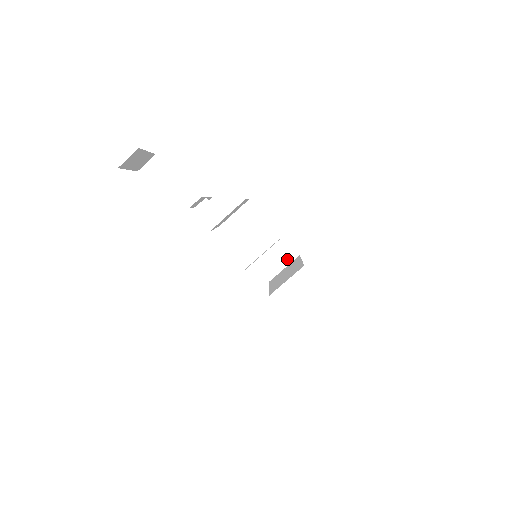
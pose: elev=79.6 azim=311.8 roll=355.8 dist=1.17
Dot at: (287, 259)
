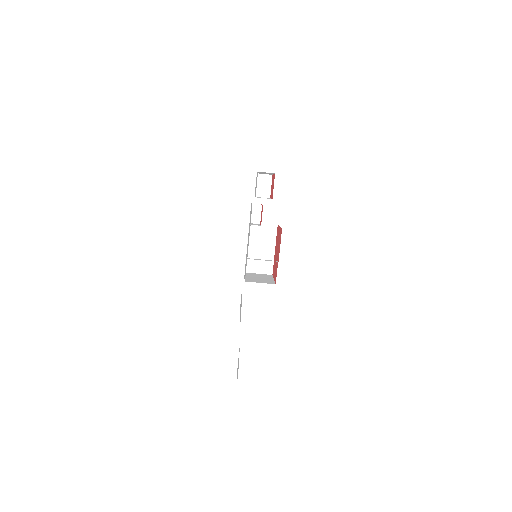
Dot at: (265, 271)
